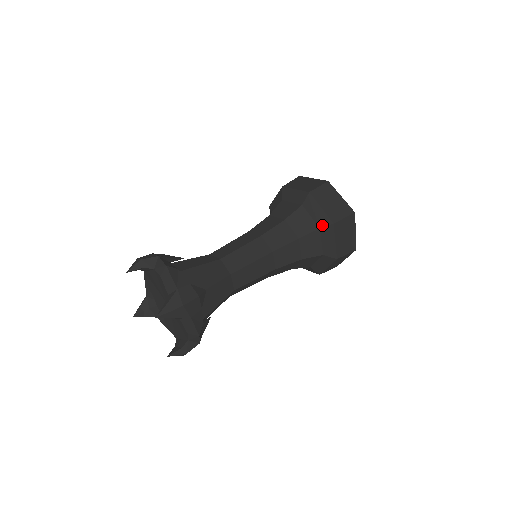
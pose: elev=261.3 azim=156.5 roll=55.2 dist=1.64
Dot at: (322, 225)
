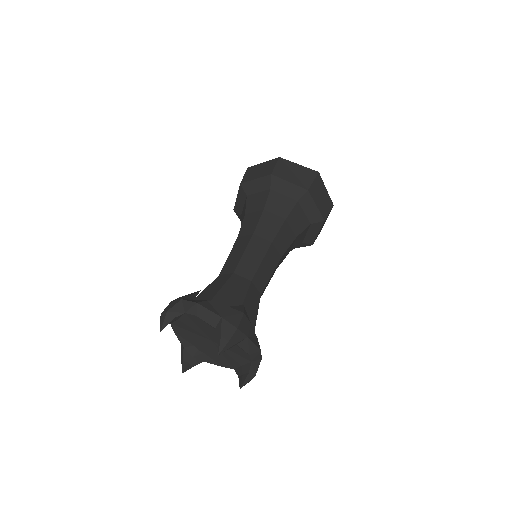
Dot at: (298, 197)
